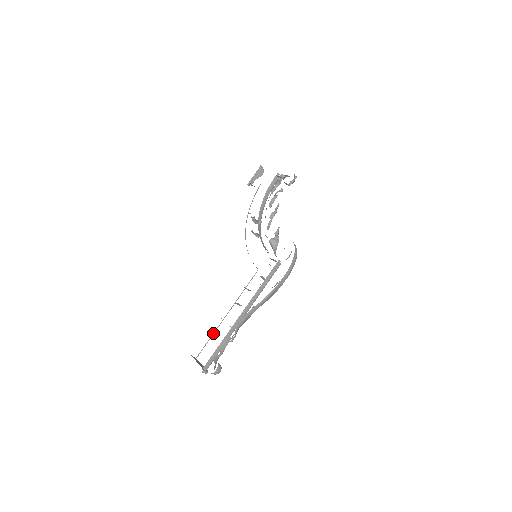
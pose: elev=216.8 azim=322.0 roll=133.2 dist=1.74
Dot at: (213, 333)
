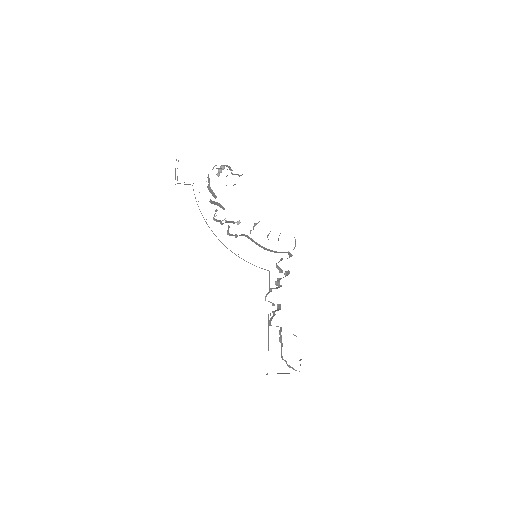
Dot at: occluded
